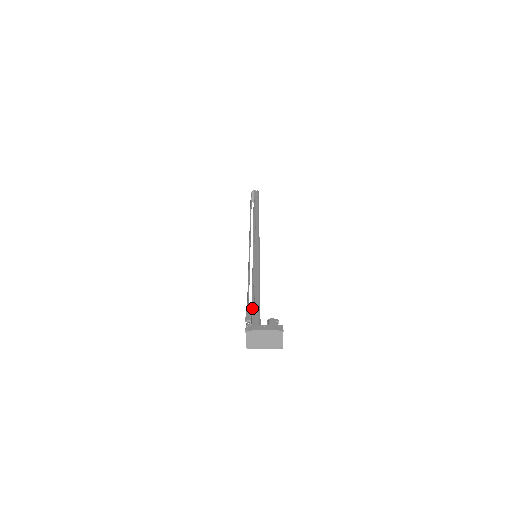
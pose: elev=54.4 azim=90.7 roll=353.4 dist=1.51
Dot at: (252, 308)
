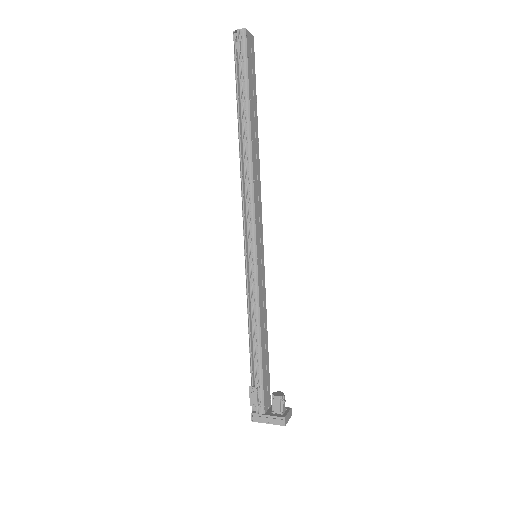
Dot at: (254, 394)
